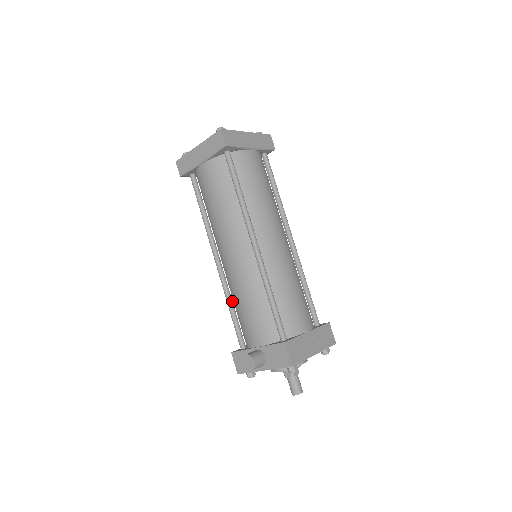
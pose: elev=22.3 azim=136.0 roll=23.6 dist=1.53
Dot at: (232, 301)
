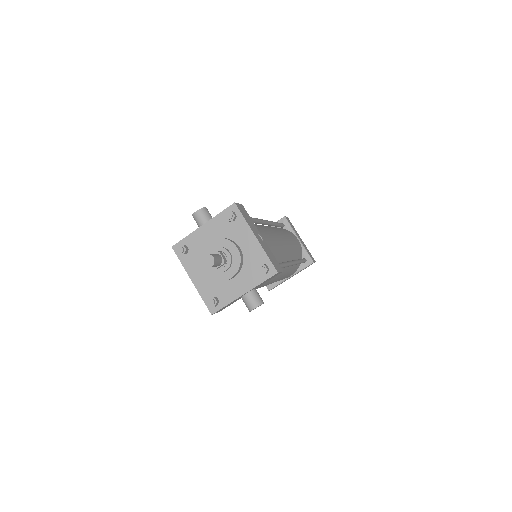
Dot at: occluded
